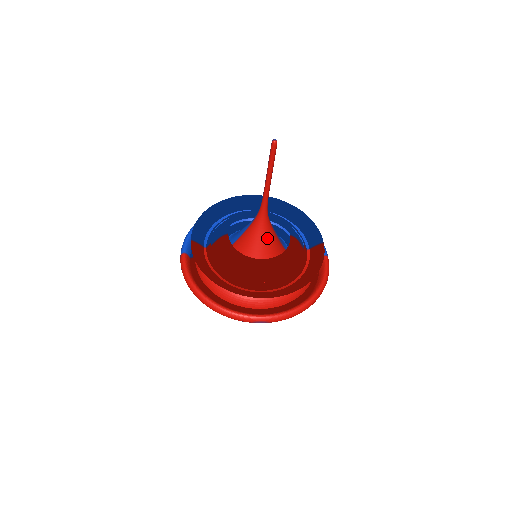
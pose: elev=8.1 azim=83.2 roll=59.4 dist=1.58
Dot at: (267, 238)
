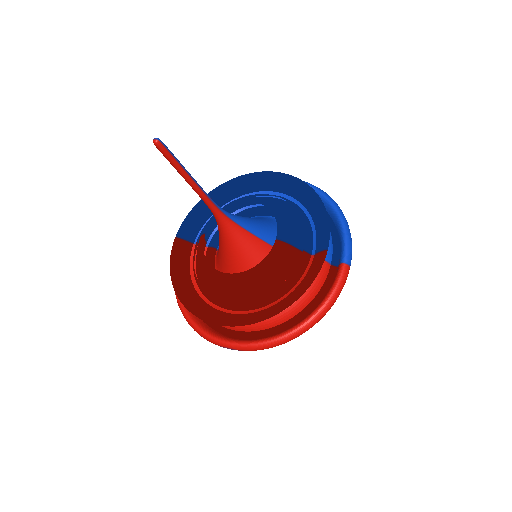
Dot at: (237, 245)
